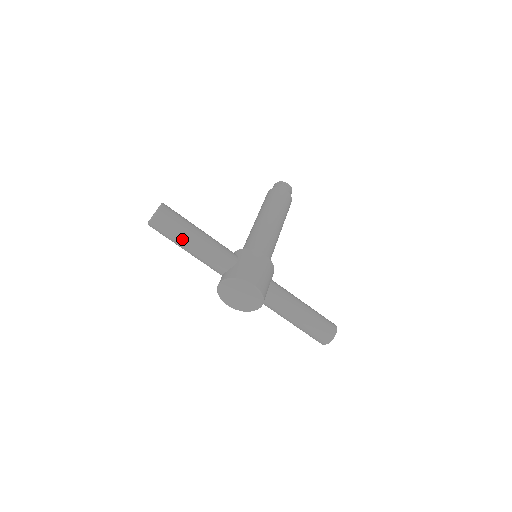
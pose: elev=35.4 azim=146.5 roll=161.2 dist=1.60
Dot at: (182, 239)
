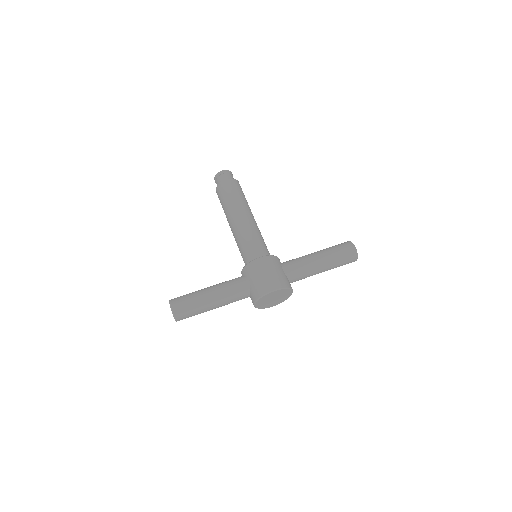
Dot at: (204, 309)
